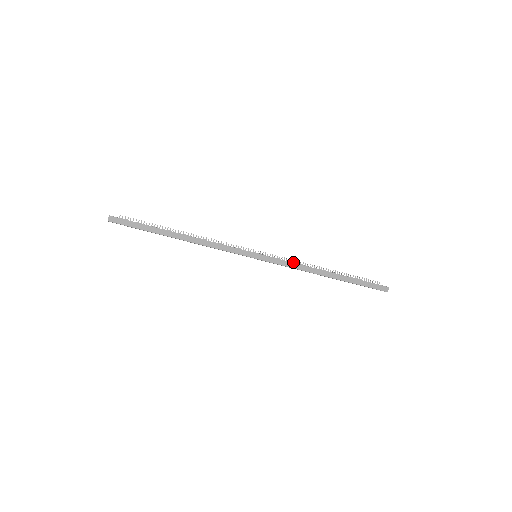
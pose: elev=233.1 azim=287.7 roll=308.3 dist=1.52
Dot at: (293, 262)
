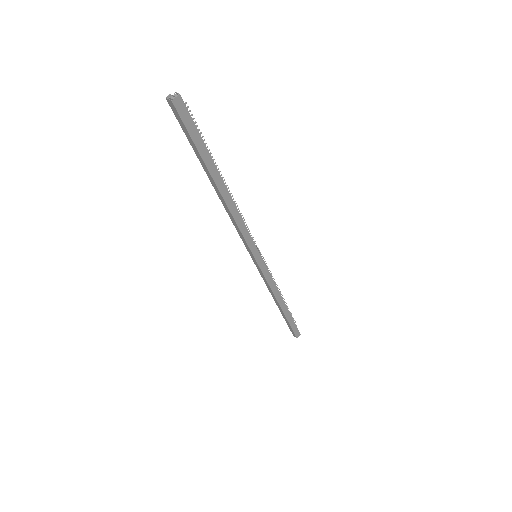
Dot at: occluded
